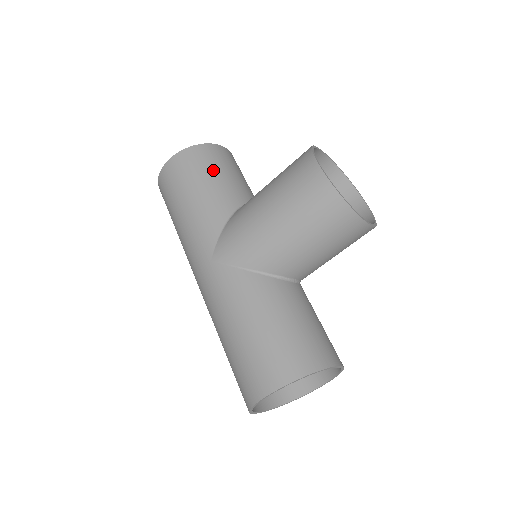
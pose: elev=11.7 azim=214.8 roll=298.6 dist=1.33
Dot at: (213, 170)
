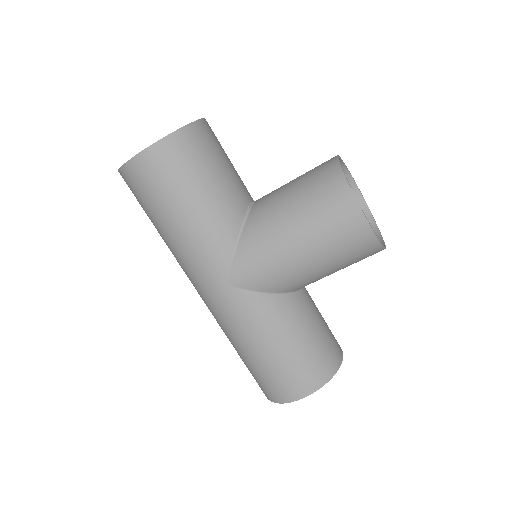
Dot at: (207, 168)
